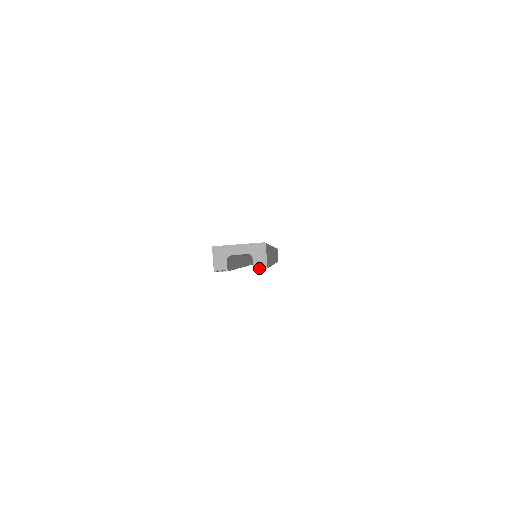
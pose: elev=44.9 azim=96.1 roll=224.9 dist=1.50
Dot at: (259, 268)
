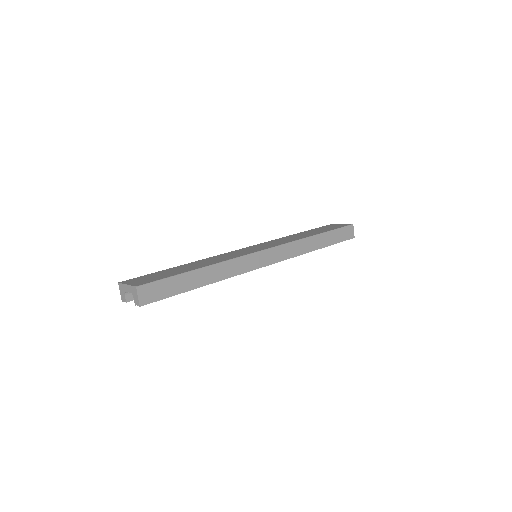
Dot at: (137, 305)
